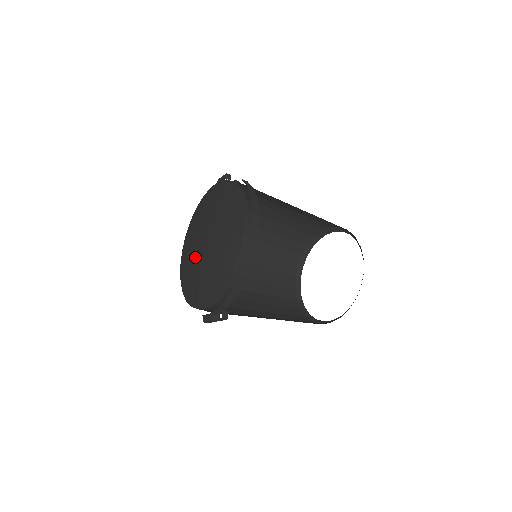
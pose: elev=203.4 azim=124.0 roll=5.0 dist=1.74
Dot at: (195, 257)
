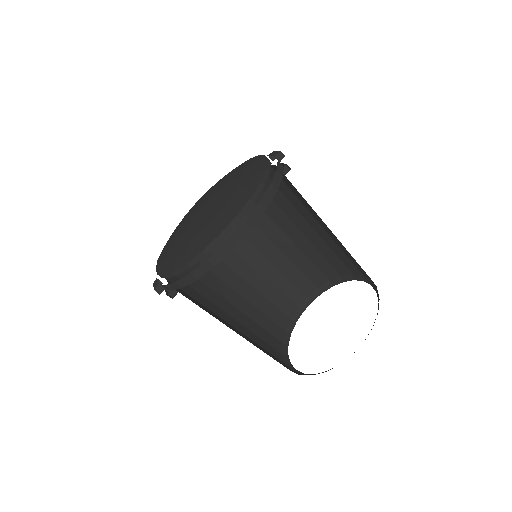
Dot at: (188, 217)
